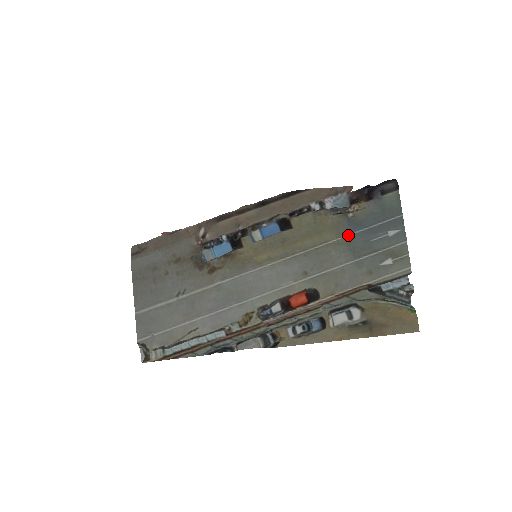
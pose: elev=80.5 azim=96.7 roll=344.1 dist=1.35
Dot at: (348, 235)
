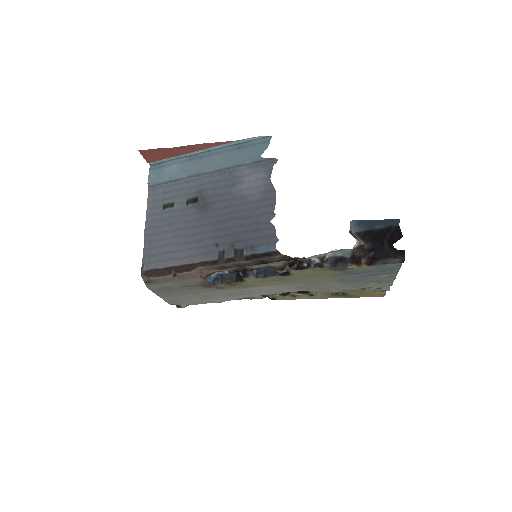
Dot at: (343, 277)
